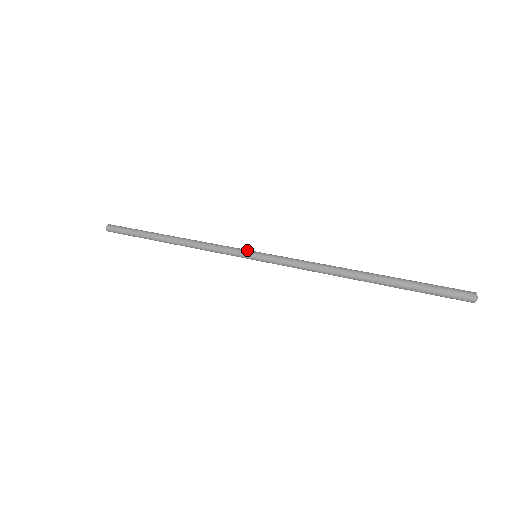
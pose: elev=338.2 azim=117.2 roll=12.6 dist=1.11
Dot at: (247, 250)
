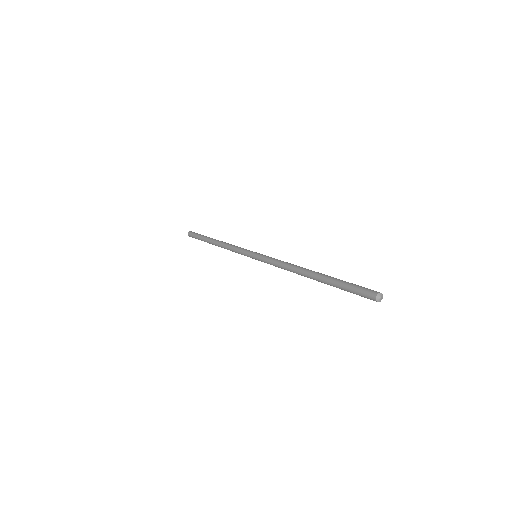
Dot at: (252, 251)
